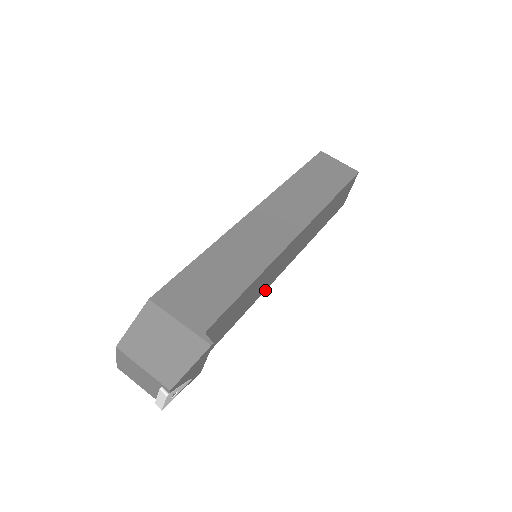
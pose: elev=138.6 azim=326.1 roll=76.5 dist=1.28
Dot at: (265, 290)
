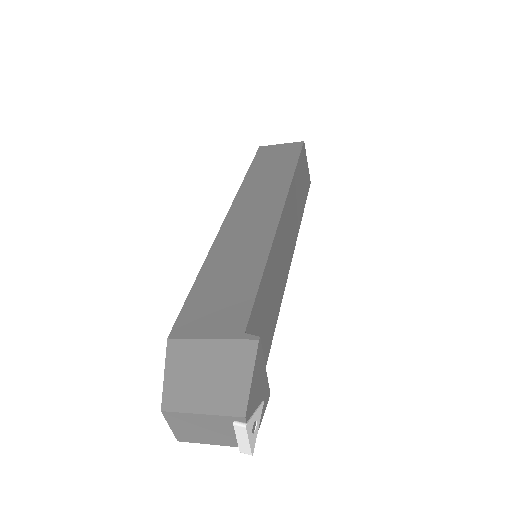
Dot at: (285, 284)
